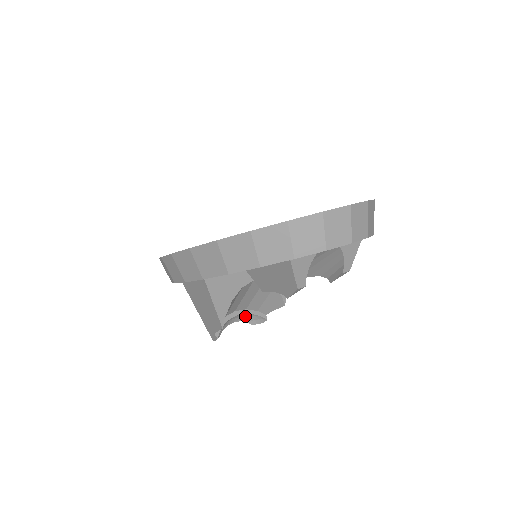
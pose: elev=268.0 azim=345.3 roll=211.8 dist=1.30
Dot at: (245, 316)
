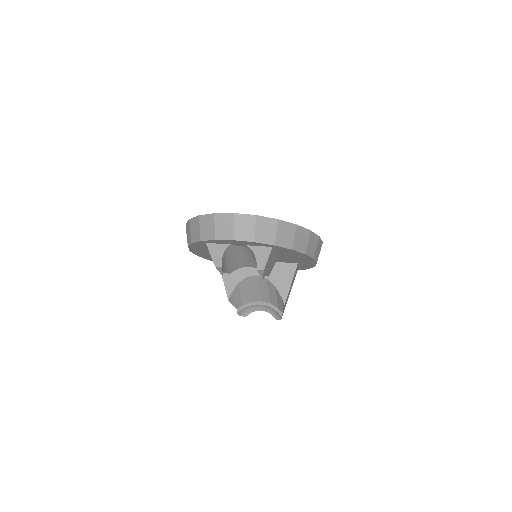
Dot at: (269, 309)
